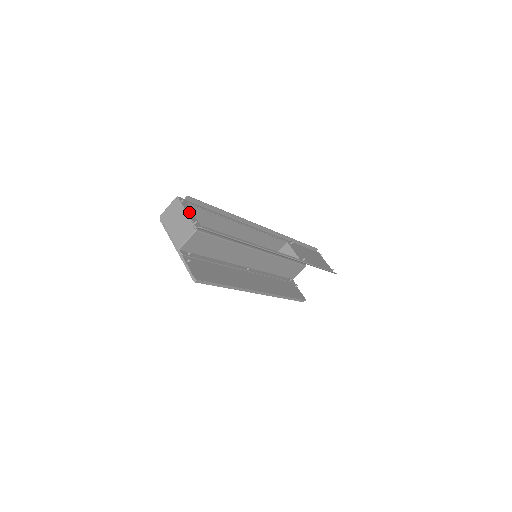
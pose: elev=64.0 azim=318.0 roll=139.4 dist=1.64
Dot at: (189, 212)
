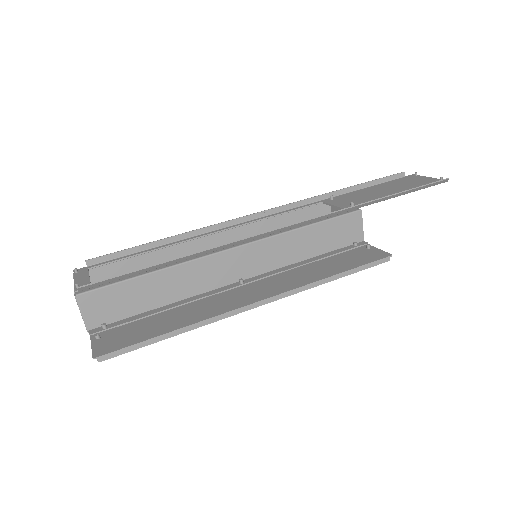
Dot at: (80, 278)
